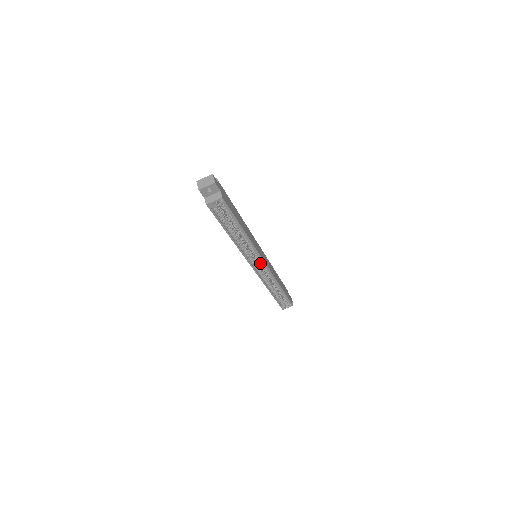
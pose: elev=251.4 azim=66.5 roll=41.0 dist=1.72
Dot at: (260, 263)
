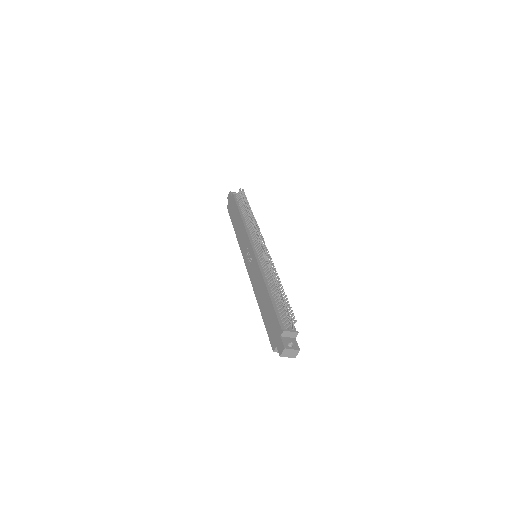
Dot at: occluded
